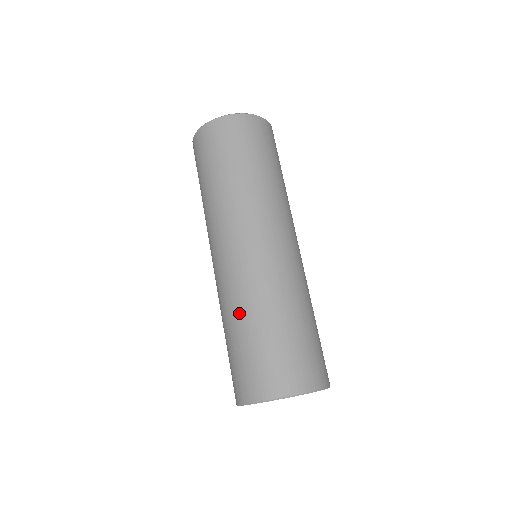
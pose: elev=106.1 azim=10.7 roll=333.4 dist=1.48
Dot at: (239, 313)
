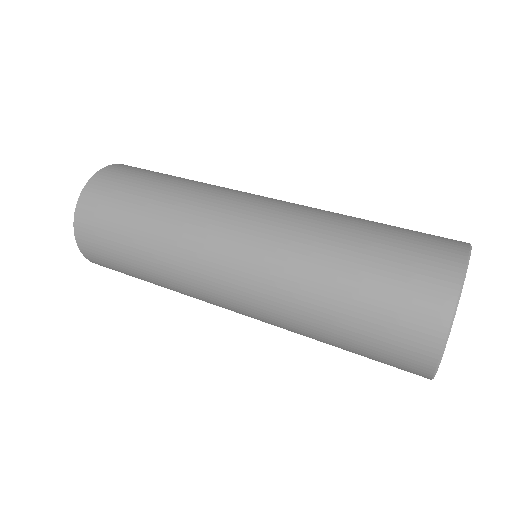
Dot at: (325, 250)
